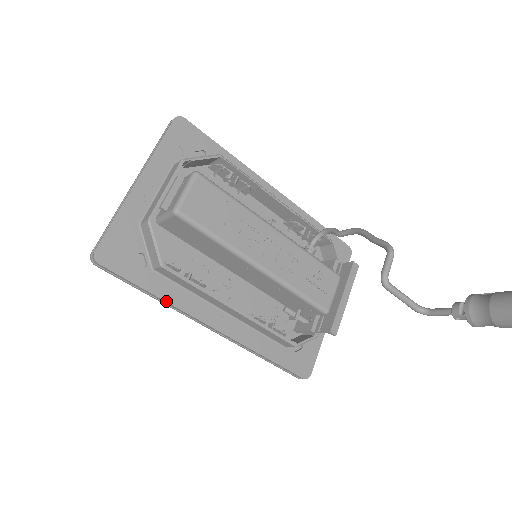
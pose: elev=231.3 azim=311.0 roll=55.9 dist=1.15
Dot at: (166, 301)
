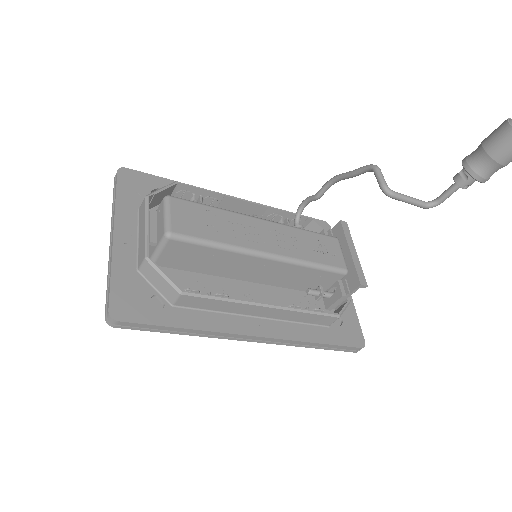
Dot at: (201, 330)
